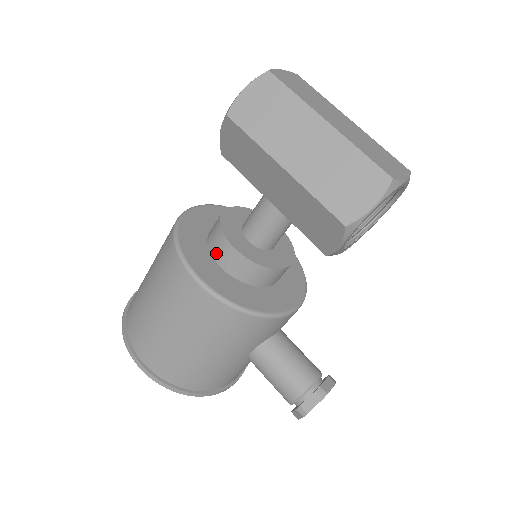
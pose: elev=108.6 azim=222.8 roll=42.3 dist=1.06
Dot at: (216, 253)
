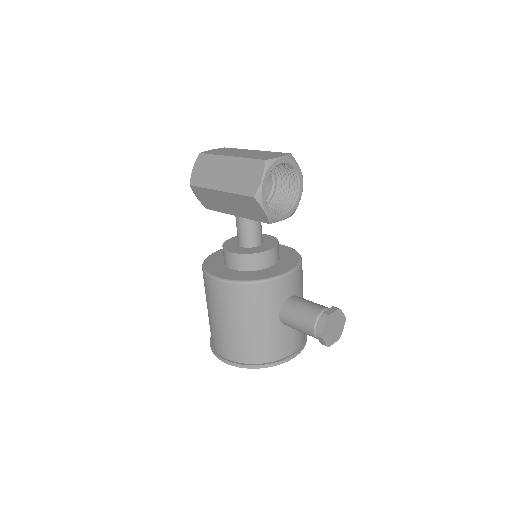
Dot at: (226, 263)
